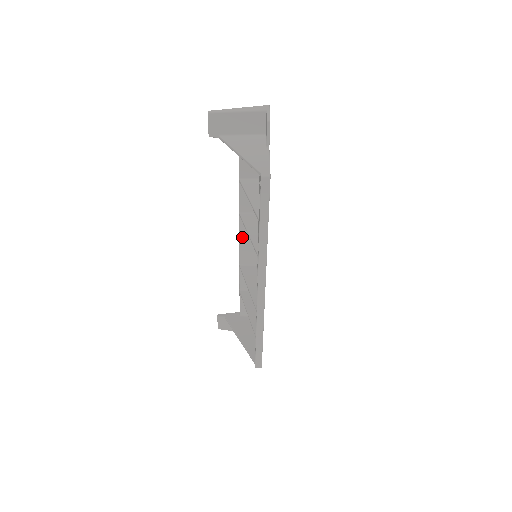
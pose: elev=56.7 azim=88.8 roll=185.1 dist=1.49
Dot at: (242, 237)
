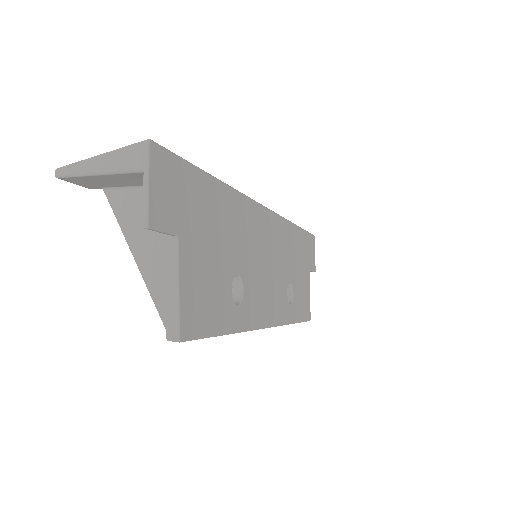
Dot at: occluded
